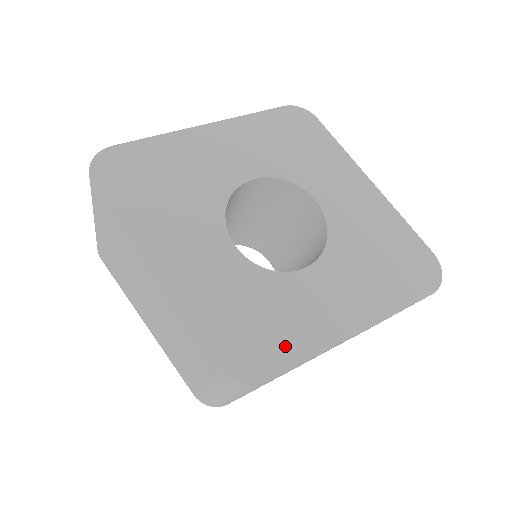
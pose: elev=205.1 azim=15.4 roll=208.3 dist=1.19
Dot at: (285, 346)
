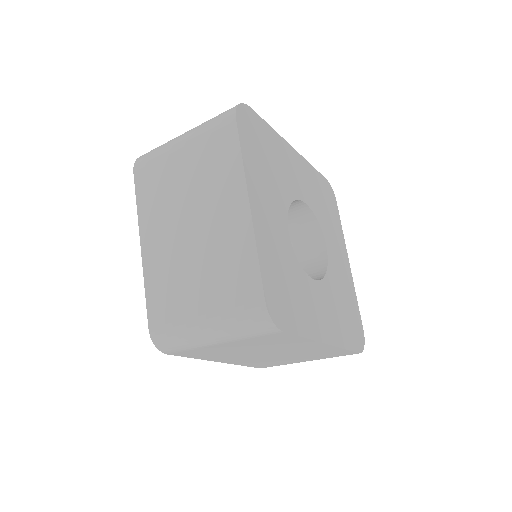
Dot at: (295, 317)
